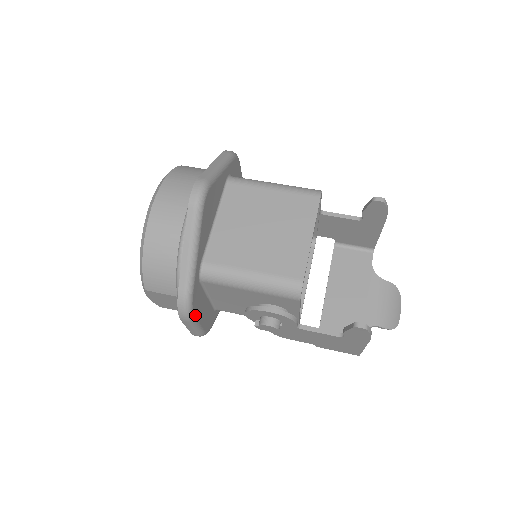
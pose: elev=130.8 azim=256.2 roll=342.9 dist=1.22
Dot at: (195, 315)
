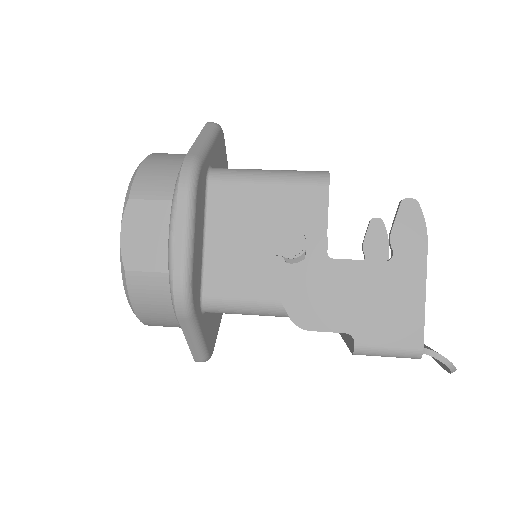
Dot at: (196, 200)
